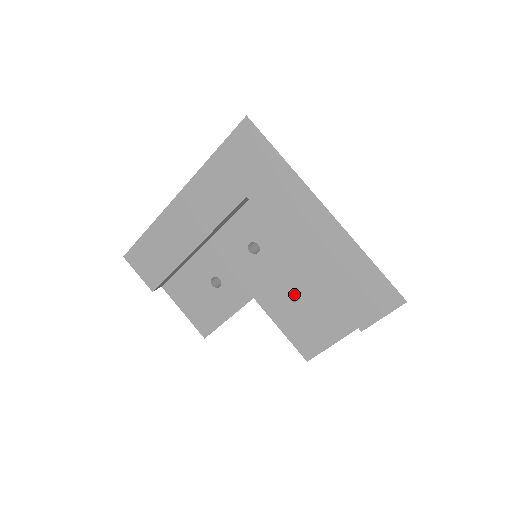
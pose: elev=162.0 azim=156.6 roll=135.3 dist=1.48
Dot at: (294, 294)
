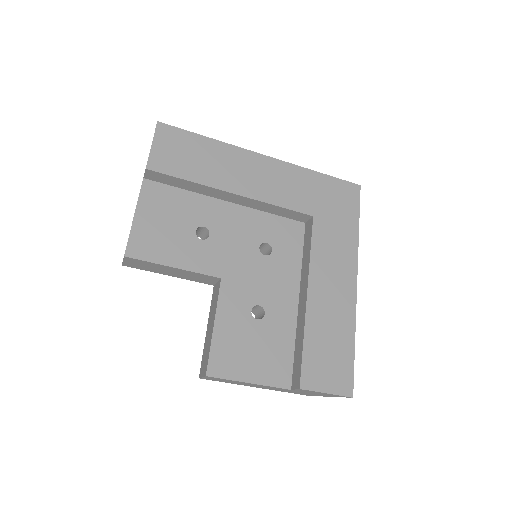
Dot at: occluded
